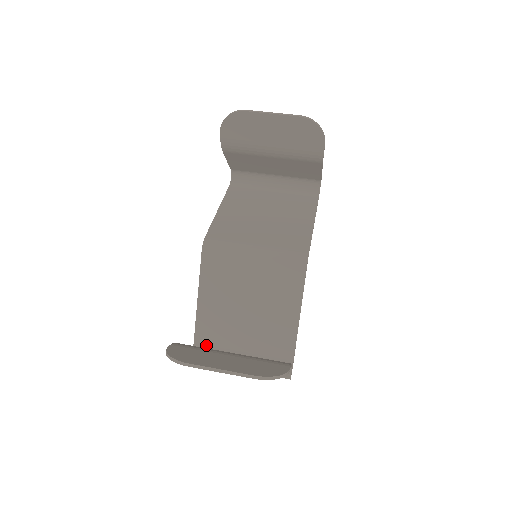
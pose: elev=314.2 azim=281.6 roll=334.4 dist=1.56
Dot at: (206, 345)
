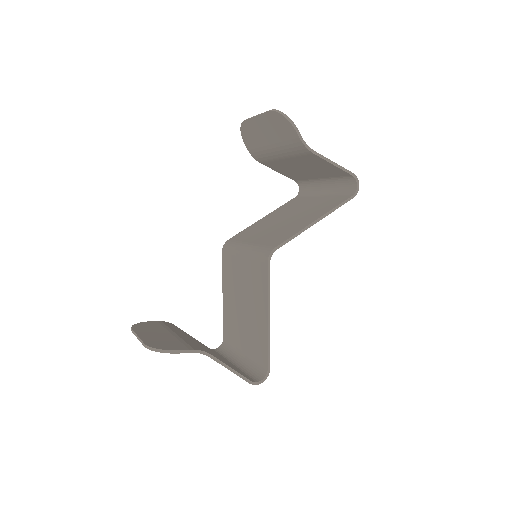
Dot at: (228, 341)
